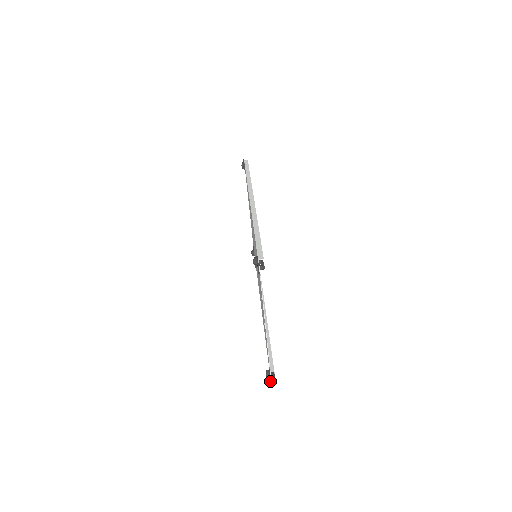
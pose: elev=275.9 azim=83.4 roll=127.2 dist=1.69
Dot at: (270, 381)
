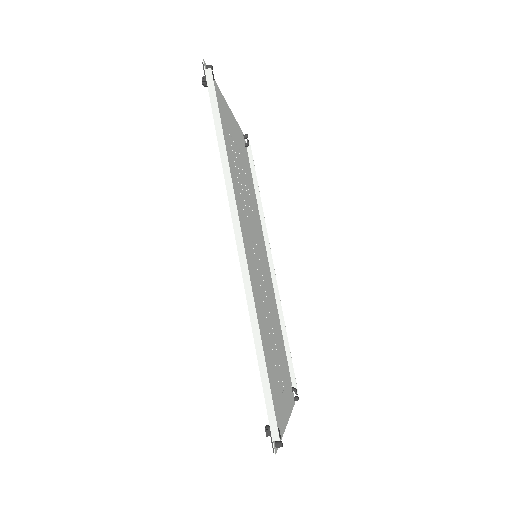
Dot at: occluded
